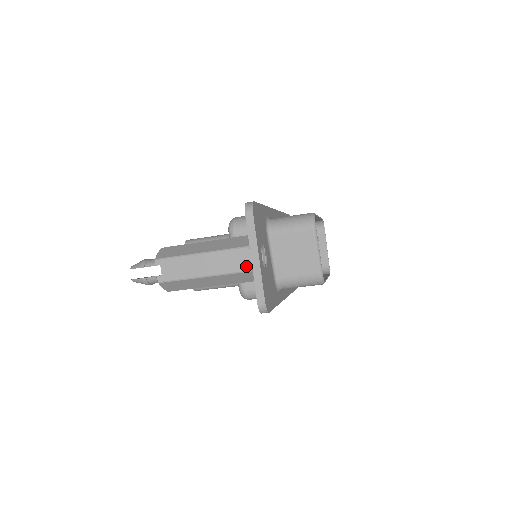
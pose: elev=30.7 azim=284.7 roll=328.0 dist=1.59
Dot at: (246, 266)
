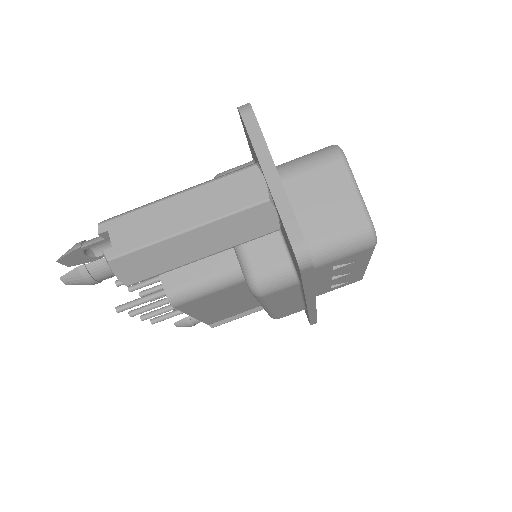
Dot at: (257, 194)
